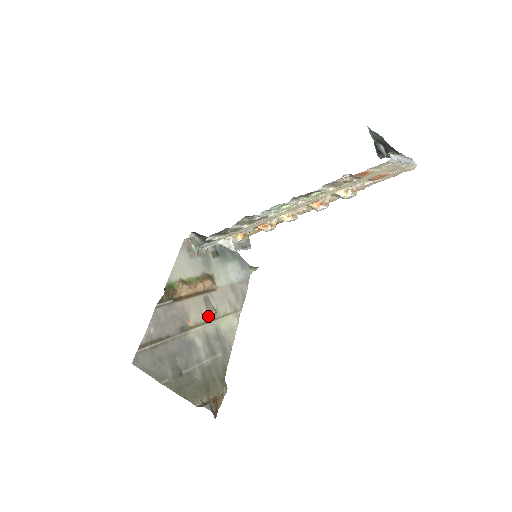
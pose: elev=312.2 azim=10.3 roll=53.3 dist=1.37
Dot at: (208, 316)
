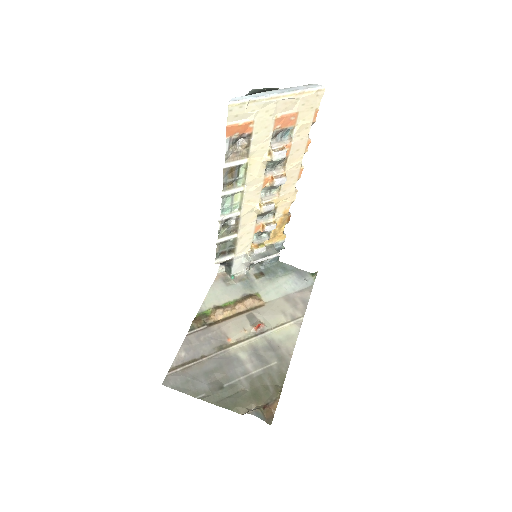
Dot at: (253, 330)
